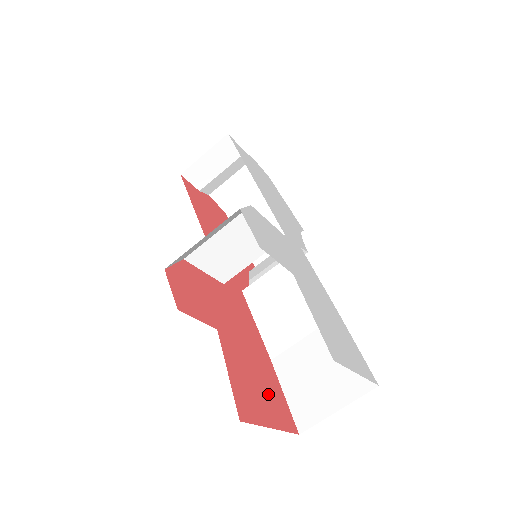
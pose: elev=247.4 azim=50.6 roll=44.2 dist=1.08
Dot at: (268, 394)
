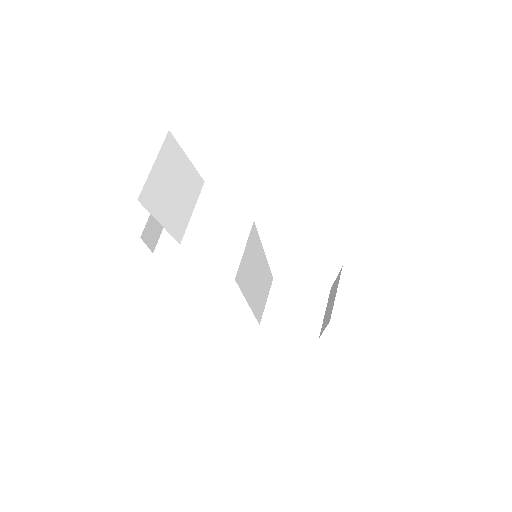
Dot at: occluded
